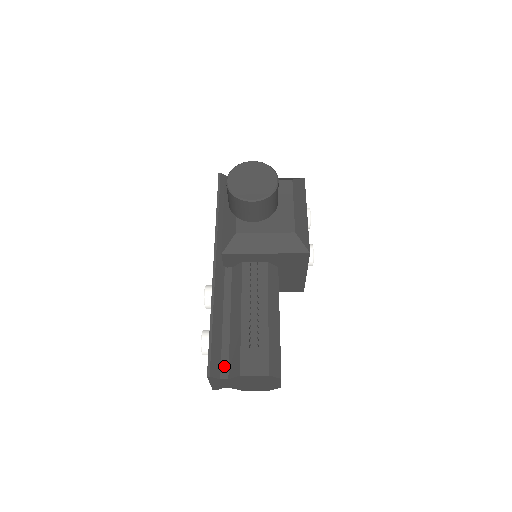
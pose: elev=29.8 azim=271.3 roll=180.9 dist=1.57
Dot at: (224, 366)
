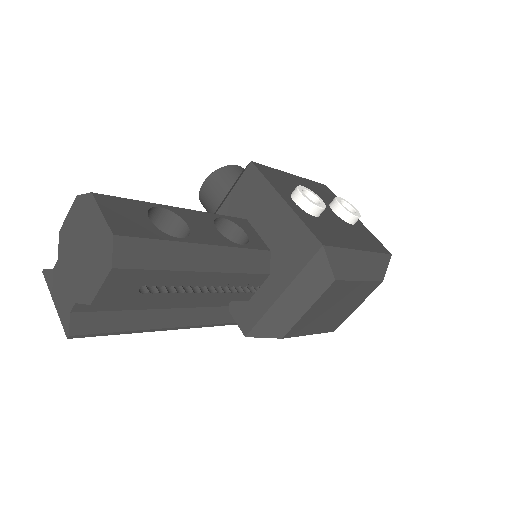
Dot at: occluded
